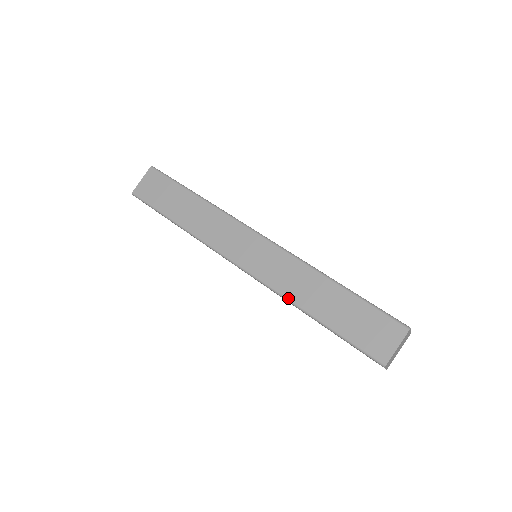
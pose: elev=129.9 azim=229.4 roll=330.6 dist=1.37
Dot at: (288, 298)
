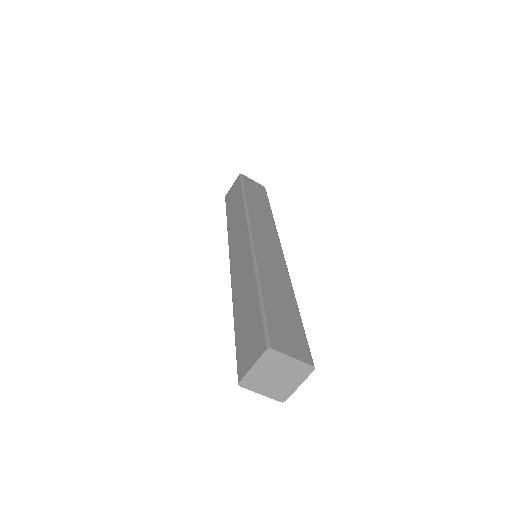
Dot at: (232, 295)
